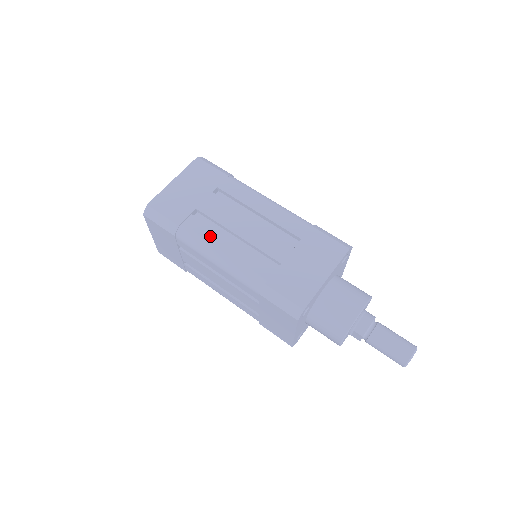
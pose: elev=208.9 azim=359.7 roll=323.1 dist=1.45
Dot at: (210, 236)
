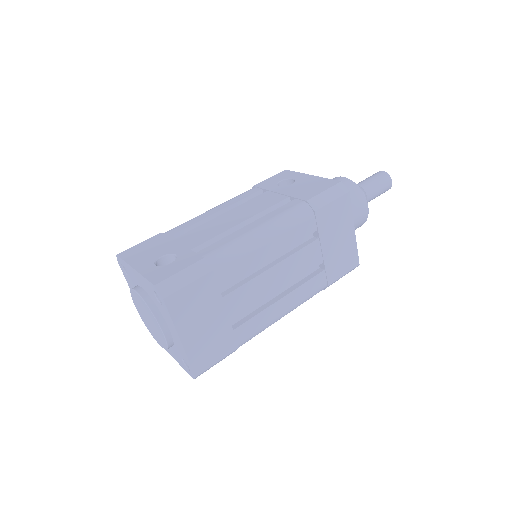
Dot at: (266, 319)
